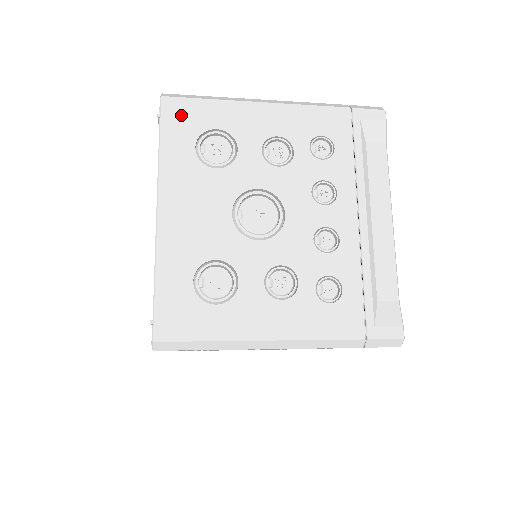
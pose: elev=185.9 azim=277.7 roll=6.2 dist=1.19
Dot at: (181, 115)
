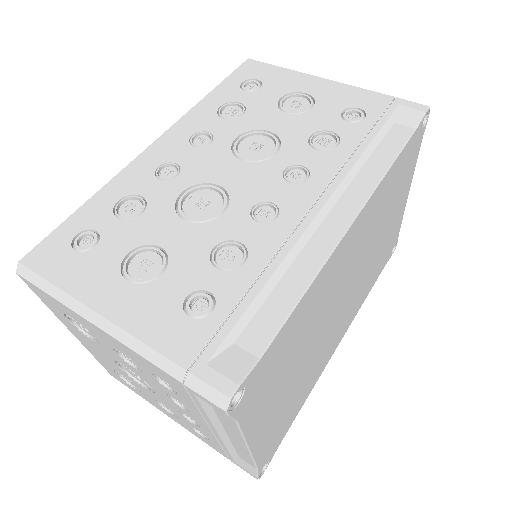
Dot at: (40, 294)
